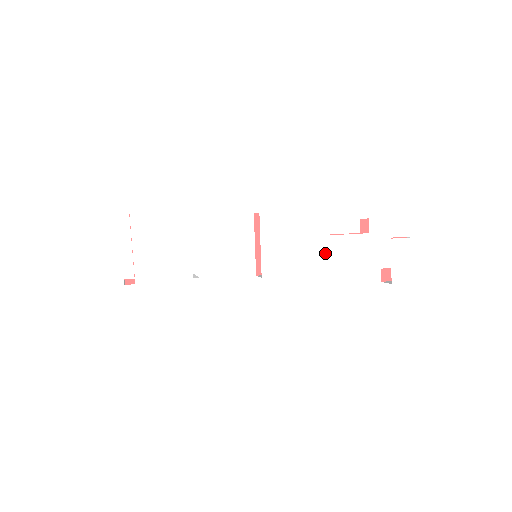
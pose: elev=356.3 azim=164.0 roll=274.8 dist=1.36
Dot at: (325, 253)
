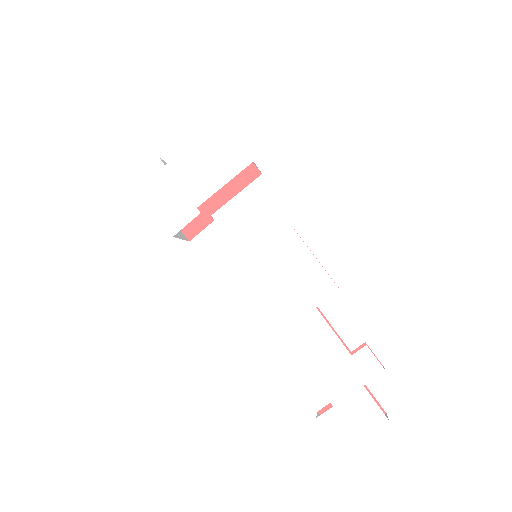
Dot at: (298, 318)
